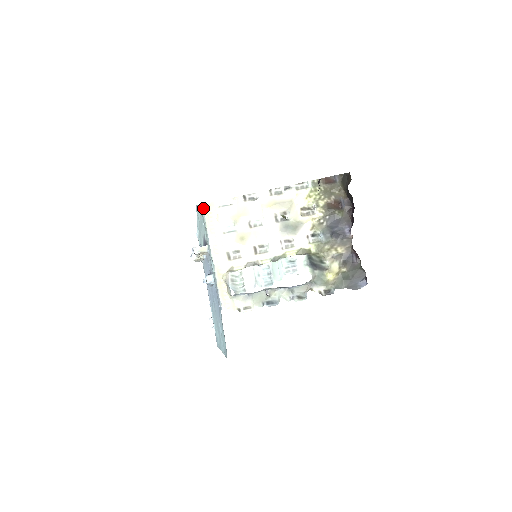
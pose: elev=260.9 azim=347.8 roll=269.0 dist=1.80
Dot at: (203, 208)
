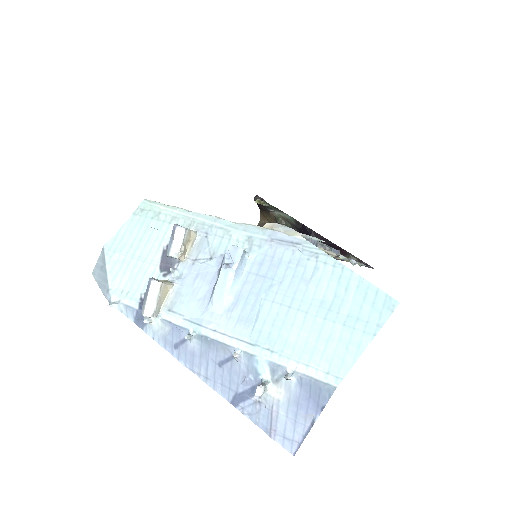
Dot at: (150, 200)
